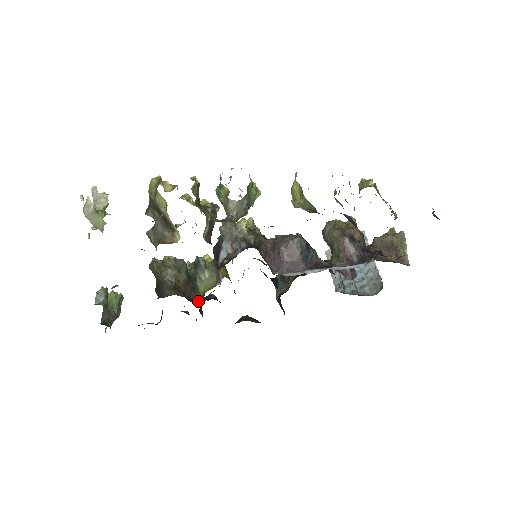
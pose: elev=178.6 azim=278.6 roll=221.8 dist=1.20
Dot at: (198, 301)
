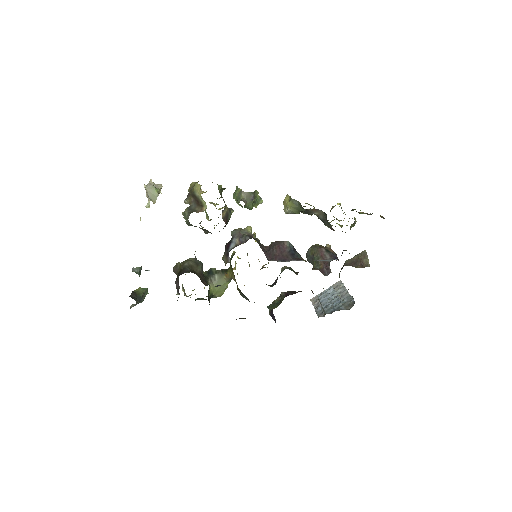
Dot at: occluded
